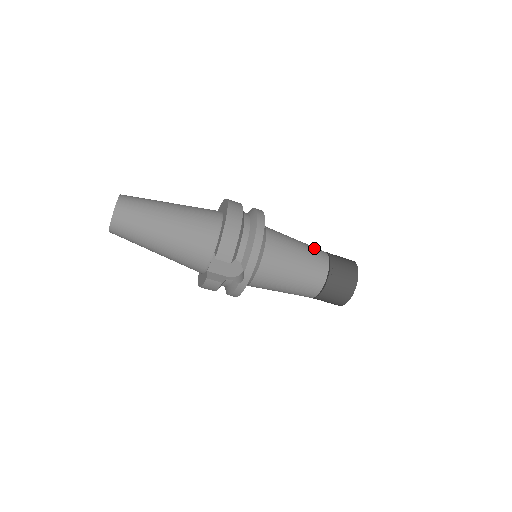
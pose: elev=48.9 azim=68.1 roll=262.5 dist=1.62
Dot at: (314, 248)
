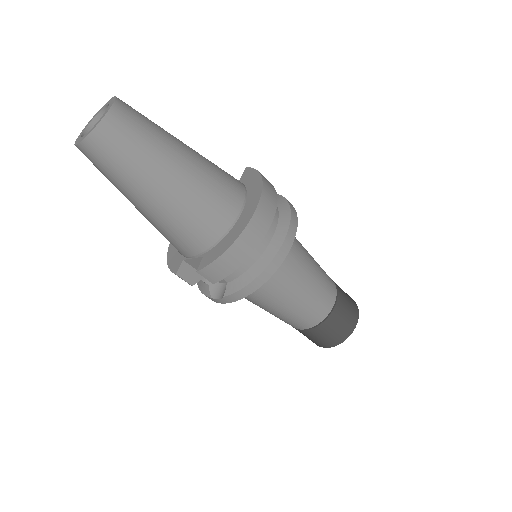
Dot at: (327, 285)
